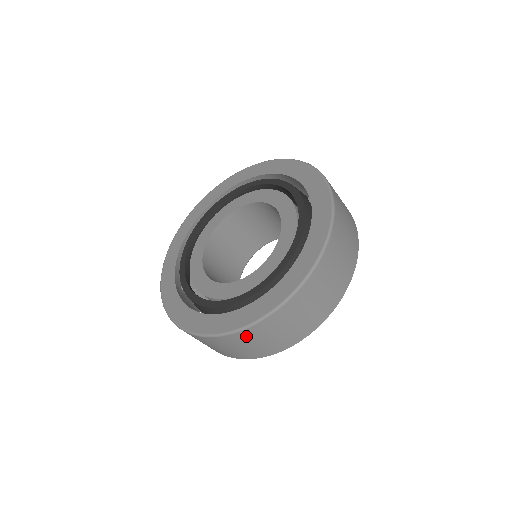
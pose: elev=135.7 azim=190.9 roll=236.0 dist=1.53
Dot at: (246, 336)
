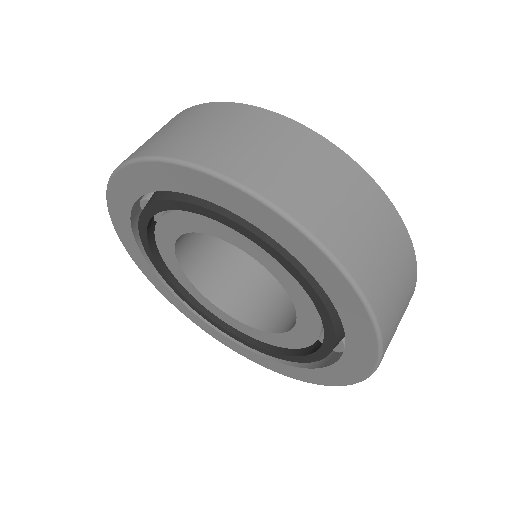
Dot at: occluded
